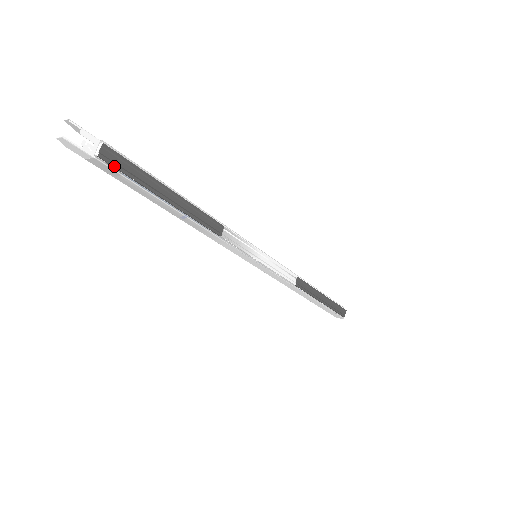
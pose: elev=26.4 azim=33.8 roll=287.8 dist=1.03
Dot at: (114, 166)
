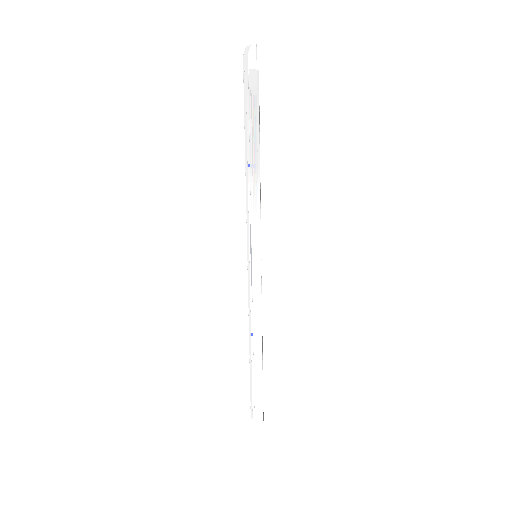
Dot at: occluded
